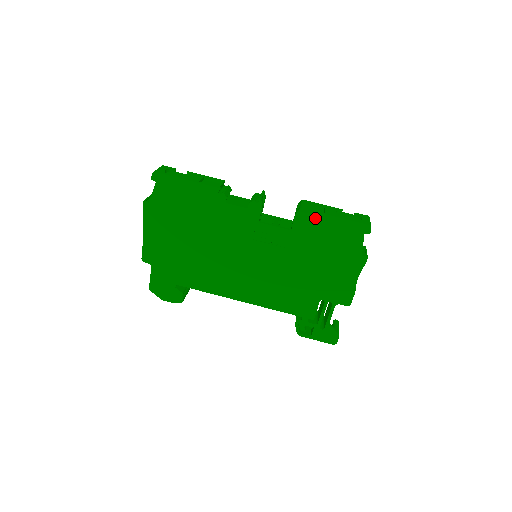
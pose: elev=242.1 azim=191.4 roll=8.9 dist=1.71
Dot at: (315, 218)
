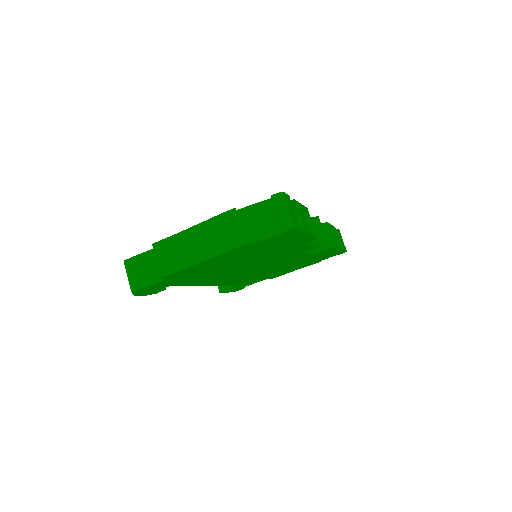
Dot at: (333, 250)
